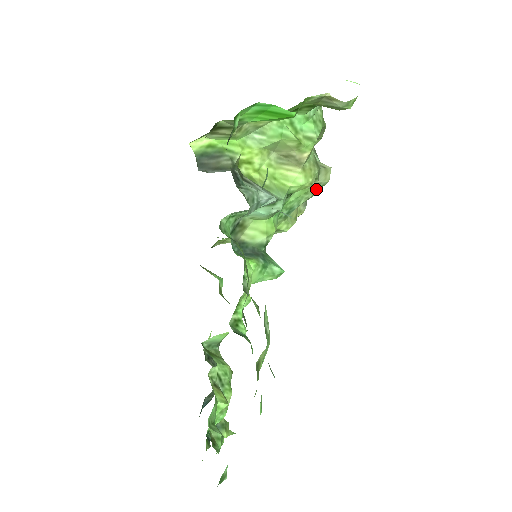
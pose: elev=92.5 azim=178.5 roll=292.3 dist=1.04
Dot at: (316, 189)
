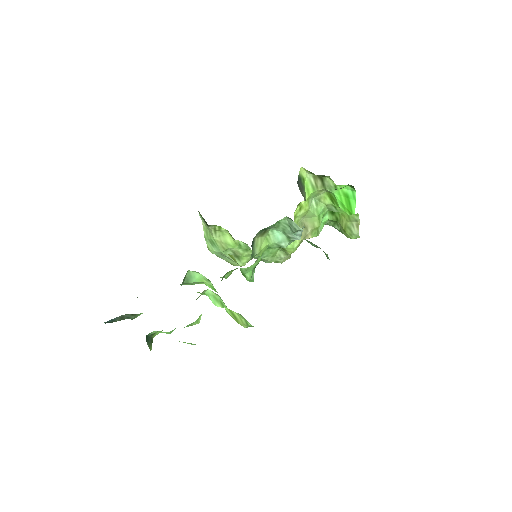
Dot at: (275, 260)
